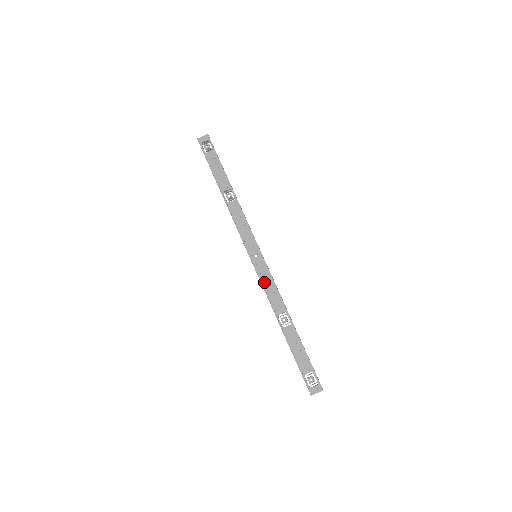
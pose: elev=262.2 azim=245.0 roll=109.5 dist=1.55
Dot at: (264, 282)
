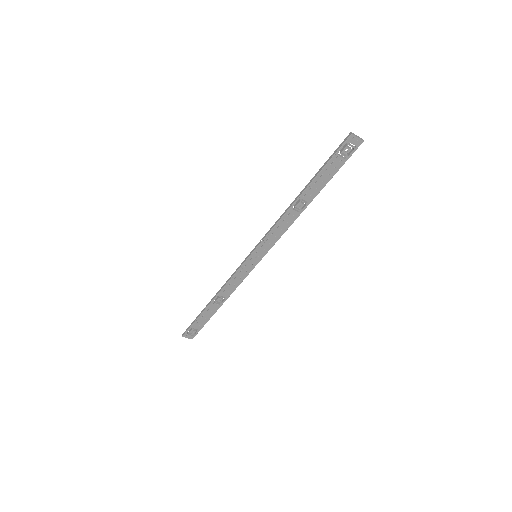
Dot at: (238, 274)
